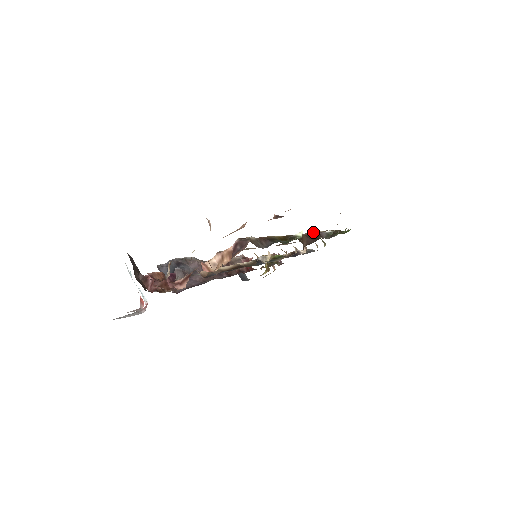
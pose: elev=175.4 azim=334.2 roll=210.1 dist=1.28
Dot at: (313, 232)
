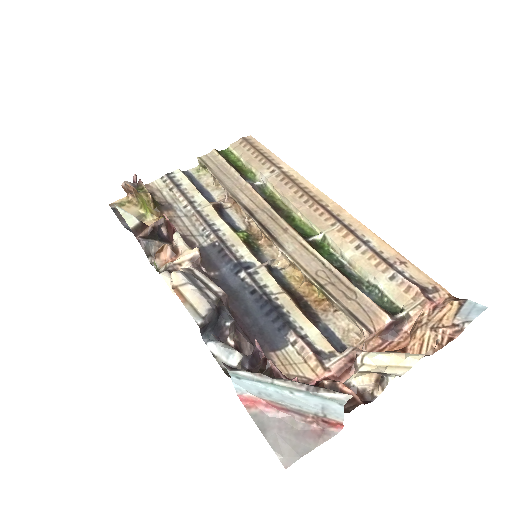
Dot at: occluded
